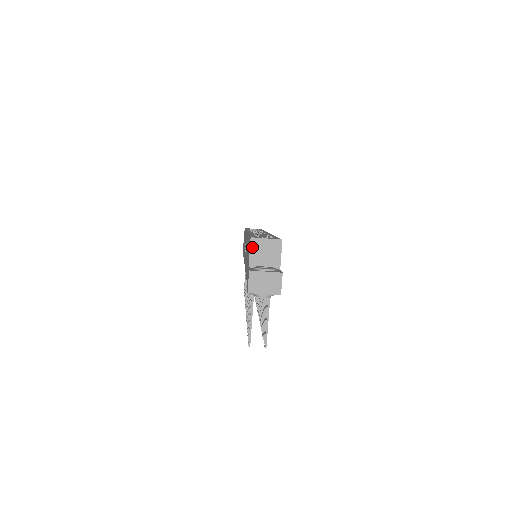
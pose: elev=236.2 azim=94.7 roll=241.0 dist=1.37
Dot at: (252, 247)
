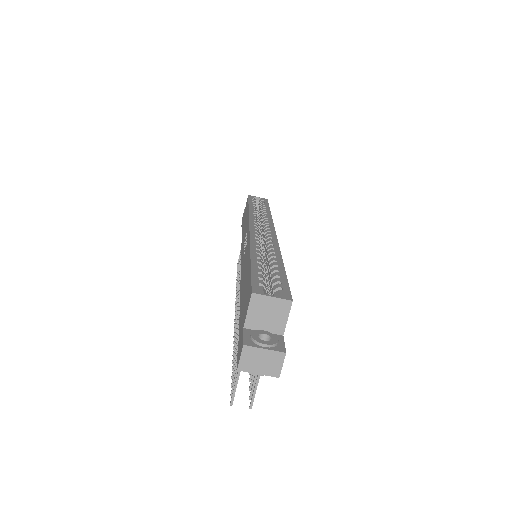
Dot at: (252, 305)
